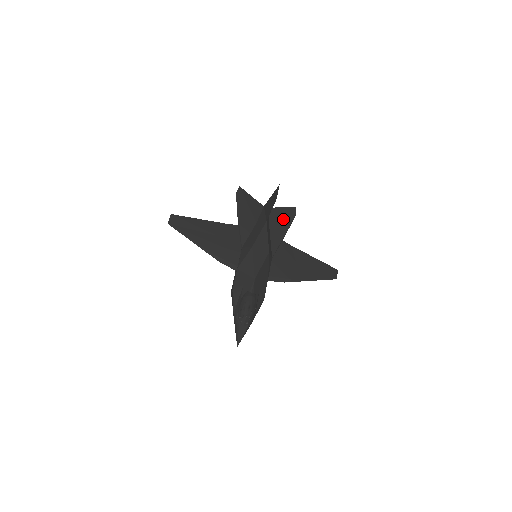
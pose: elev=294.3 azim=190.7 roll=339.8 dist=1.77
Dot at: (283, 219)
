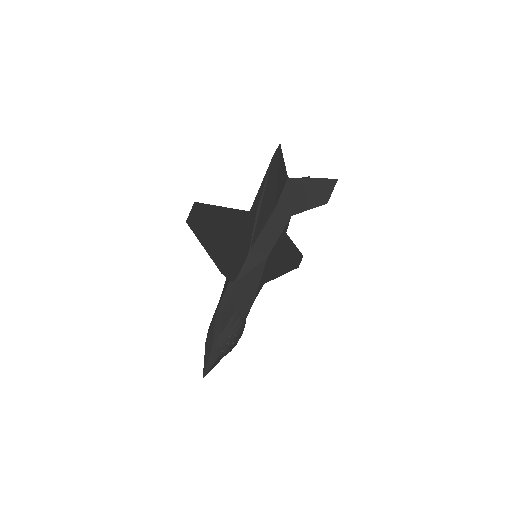
Dot at: occluded
